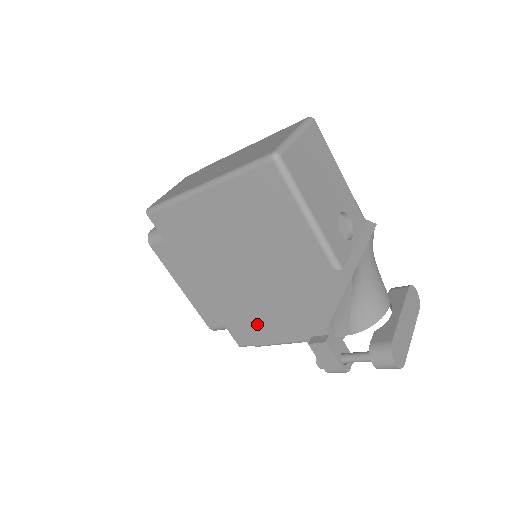
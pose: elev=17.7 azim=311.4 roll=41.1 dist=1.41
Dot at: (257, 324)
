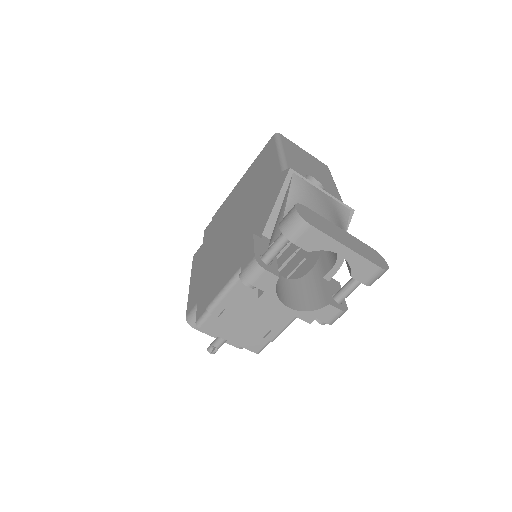
Dot at: (219, 276)
